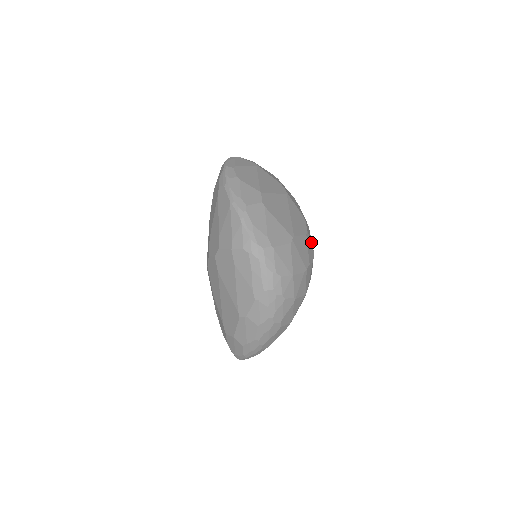
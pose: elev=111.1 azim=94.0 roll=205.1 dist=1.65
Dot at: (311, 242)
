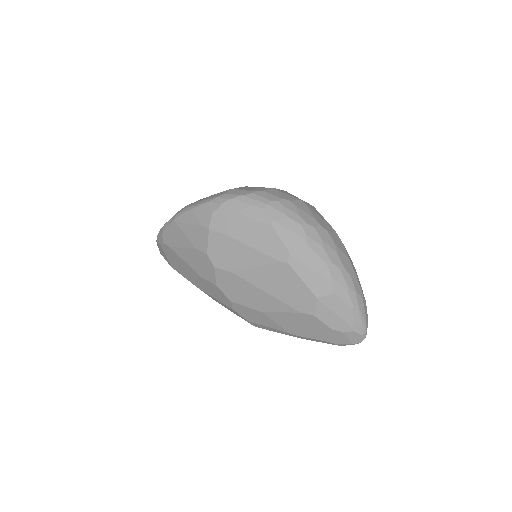
Dot at: occluded
